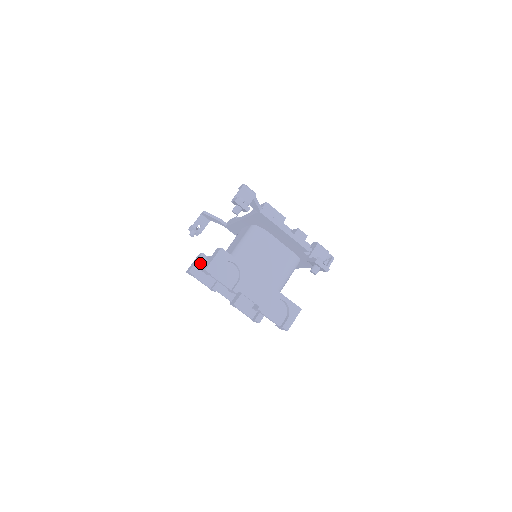
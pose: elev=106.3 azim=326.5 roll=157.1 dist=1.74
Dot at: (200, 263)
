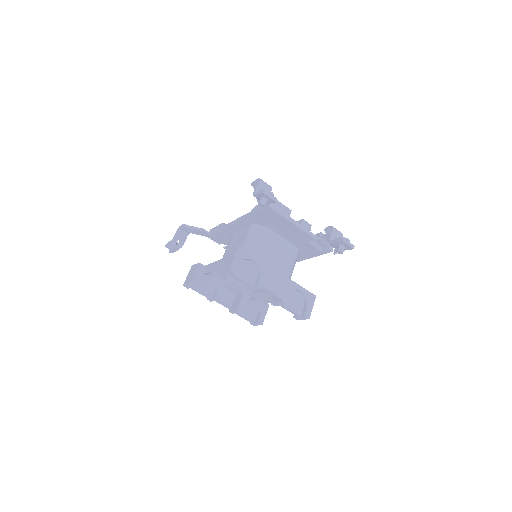
Dot at: (199, 273)
